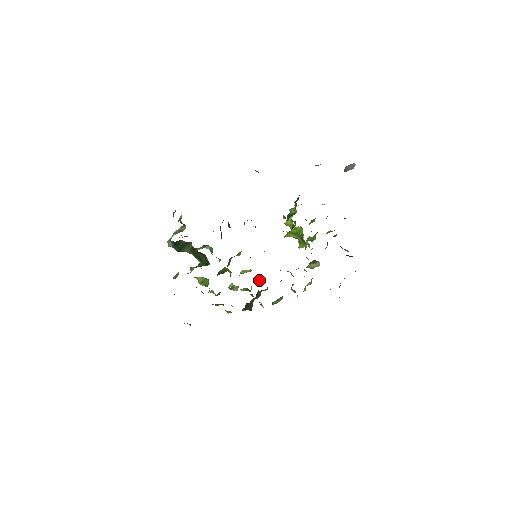
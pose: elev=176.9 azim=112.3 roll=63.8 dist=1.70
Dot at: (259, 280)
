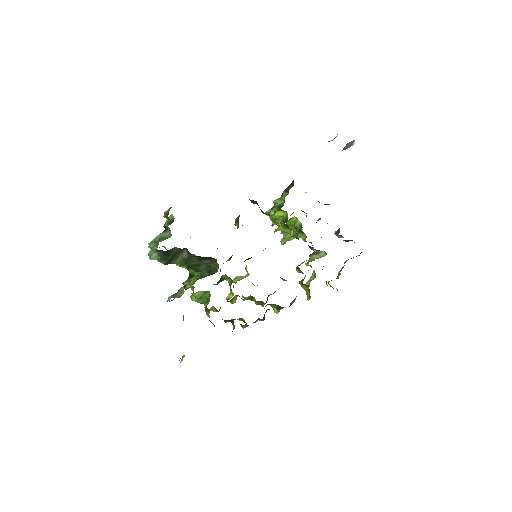
Dot at: (257, 285)
